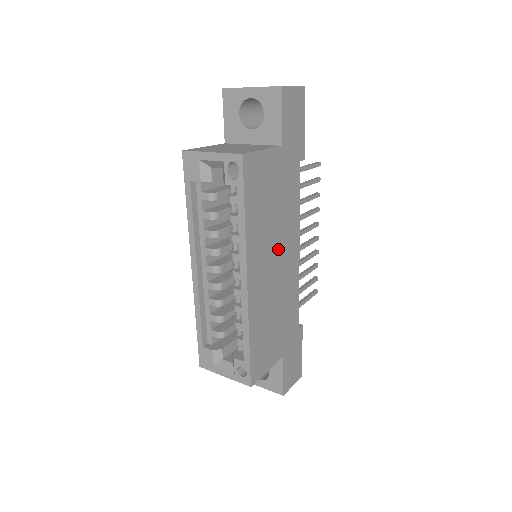
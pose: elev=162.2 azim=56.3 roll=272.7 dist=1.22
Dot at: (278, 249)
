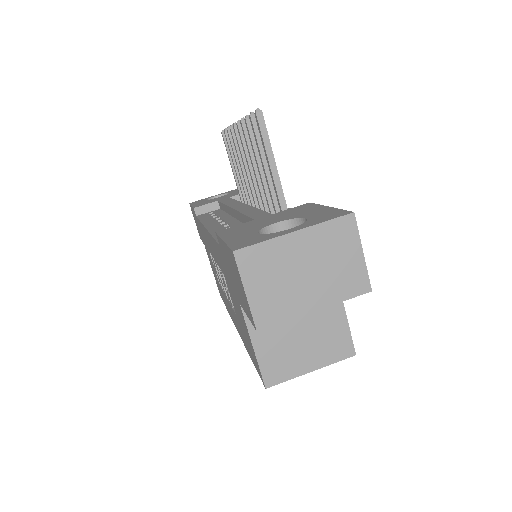
Dot at: occluded
